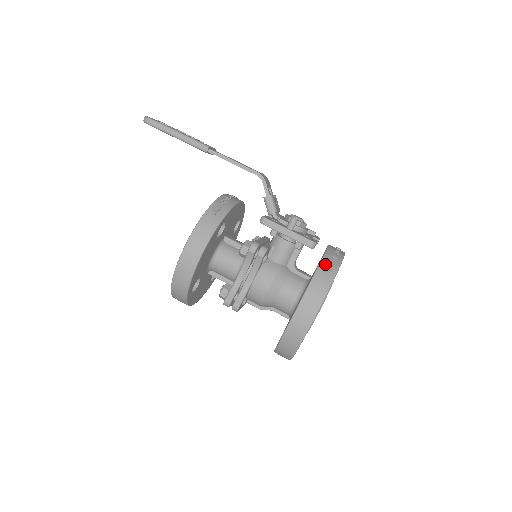
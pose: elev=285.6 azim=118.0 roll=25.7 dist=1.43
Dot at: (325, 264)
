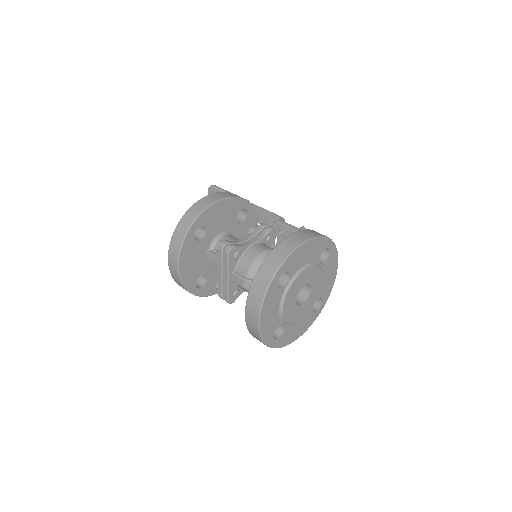
Dot at: occluded
